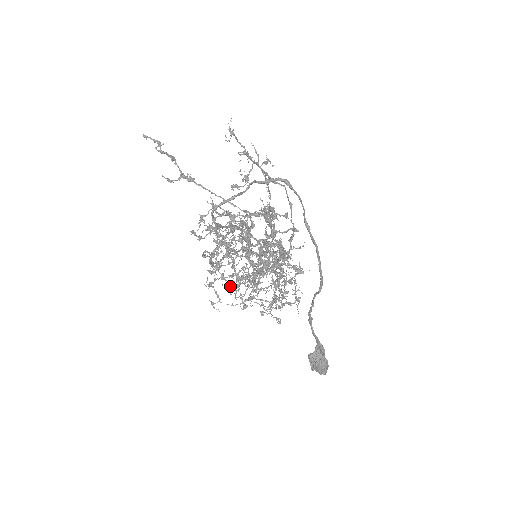
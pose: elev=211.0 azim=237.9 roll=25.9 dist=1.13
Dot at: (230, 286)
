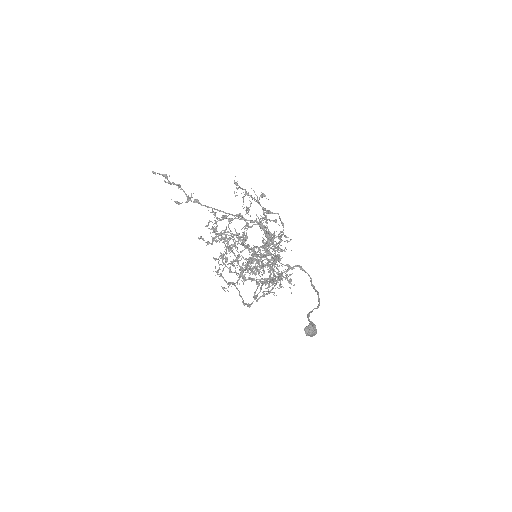
Dot at: occluded
